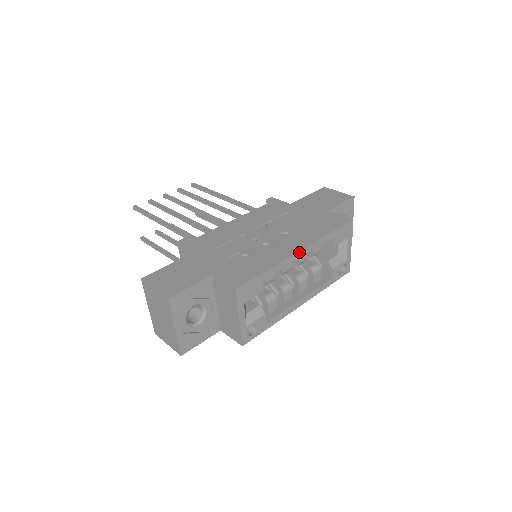
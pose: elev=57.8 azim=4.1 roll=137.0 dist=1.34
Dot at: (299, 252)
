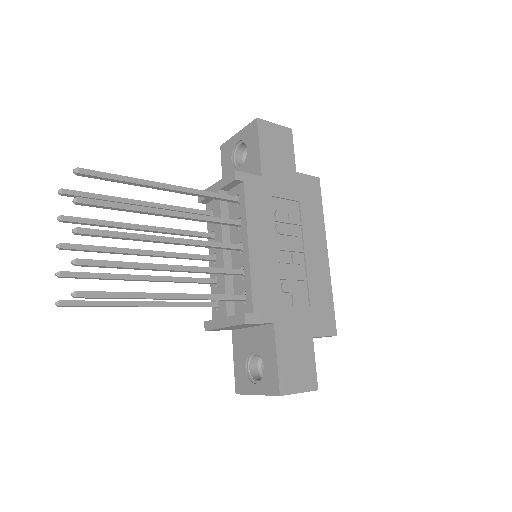
Dot at: (327, 255)
